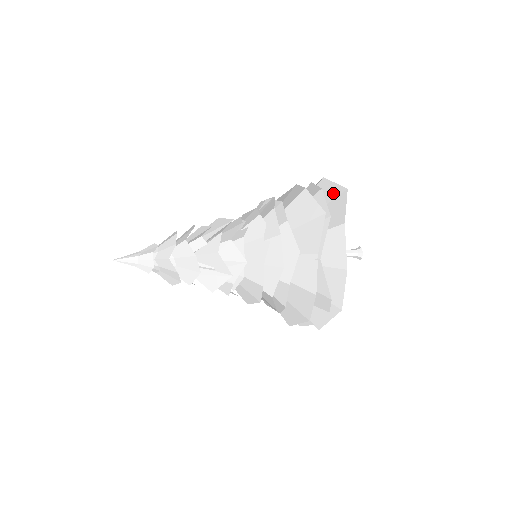
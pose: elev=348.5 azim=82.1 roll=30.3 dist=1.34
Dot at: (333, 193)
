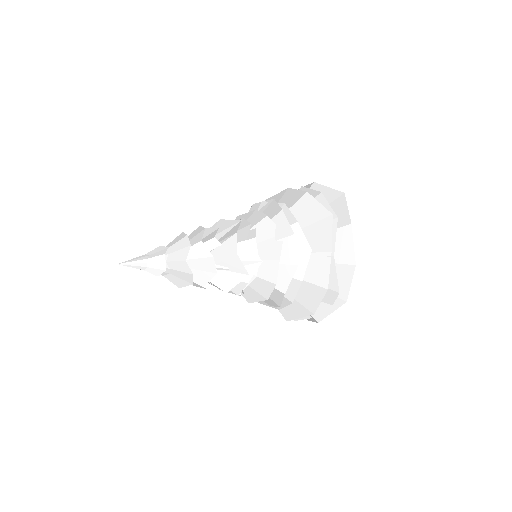
Dot at: (330, 196)
